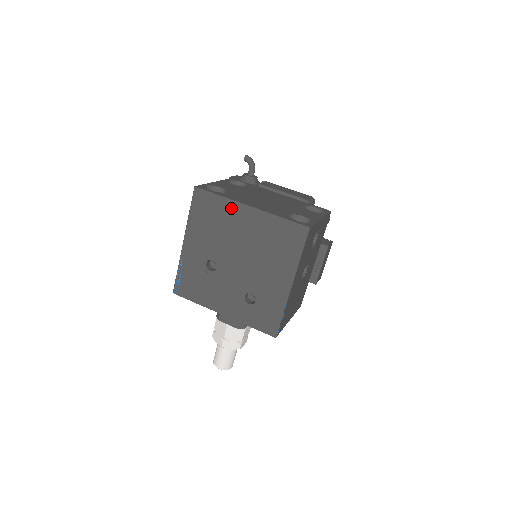
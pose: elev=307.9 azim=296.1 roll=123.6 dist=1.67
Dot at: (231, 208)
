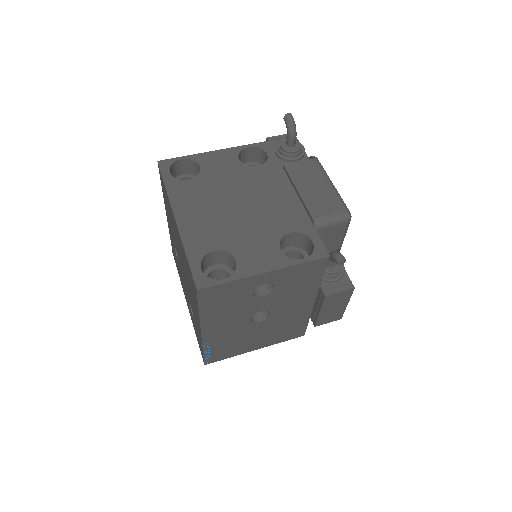
Dot at: (170, 208)
